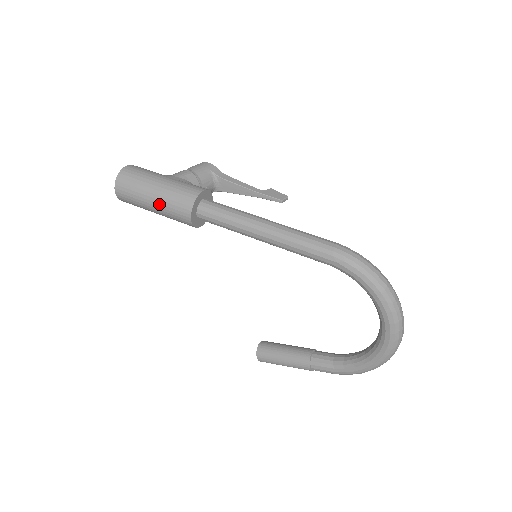
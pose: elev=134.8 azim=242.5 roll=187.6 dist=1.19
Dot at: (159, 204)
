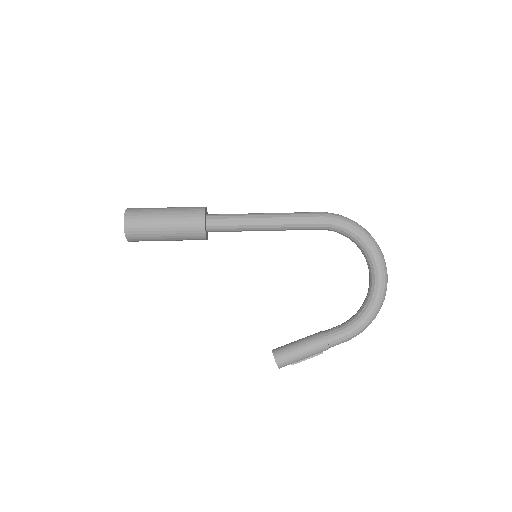
Dot at: (172, 221)
